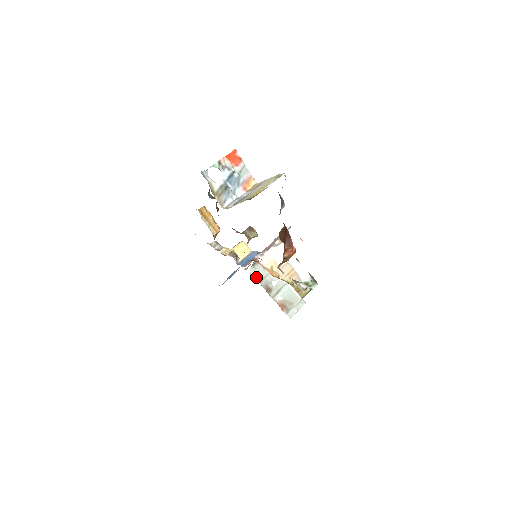
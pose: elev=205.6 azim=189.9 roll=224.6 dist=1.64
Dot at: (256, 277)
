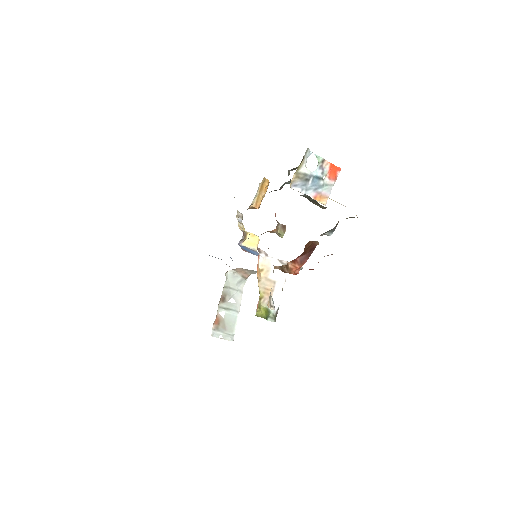
Dot at: (227, 280)
